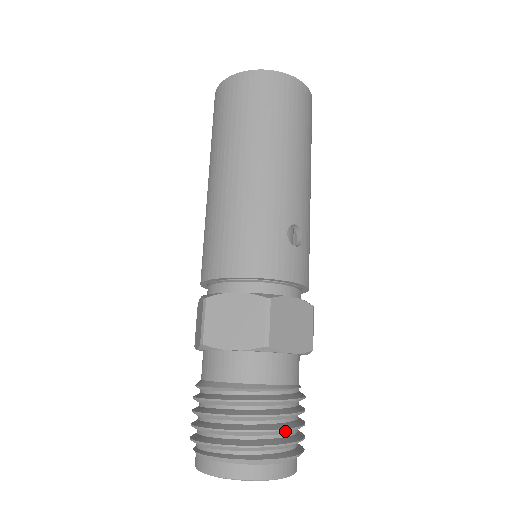
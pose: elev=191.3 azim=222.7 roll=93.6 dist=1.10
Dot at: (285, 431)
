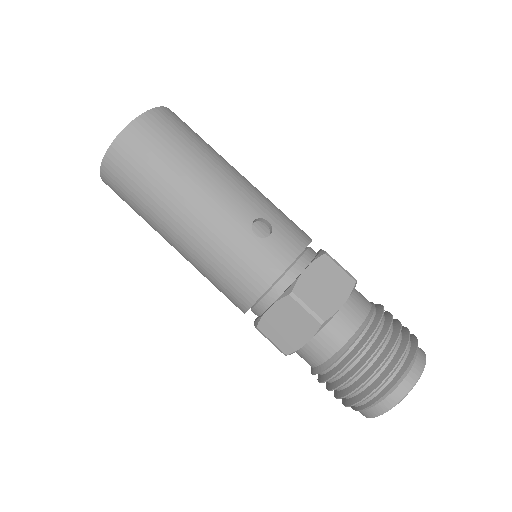
Dot at: (391, 353)
